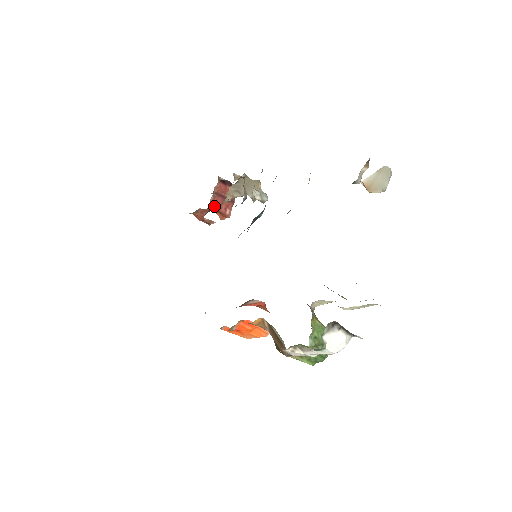
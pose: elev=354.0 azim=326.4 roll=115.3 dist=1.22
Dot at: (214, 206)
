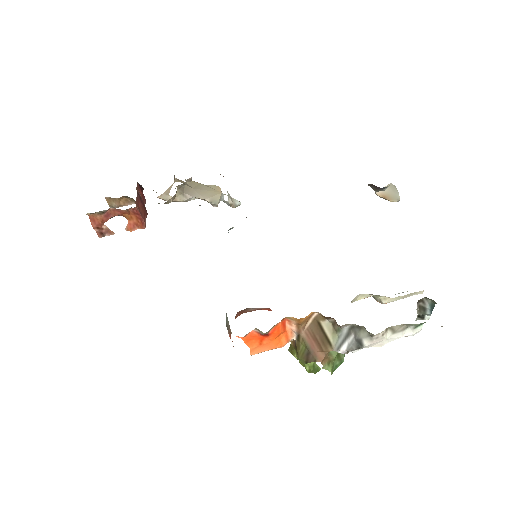
Dot at: (138, 208)
